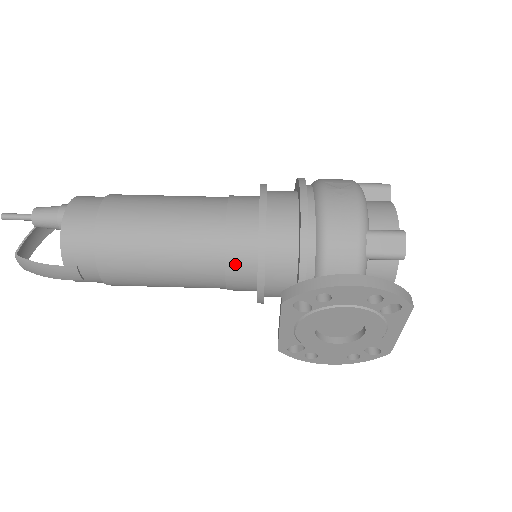
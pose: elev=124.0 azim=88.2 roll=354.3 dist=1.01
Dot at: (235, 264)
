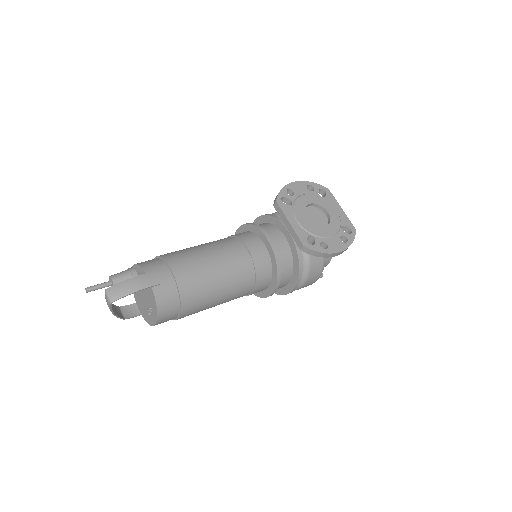
Dot at: (246, 239)
